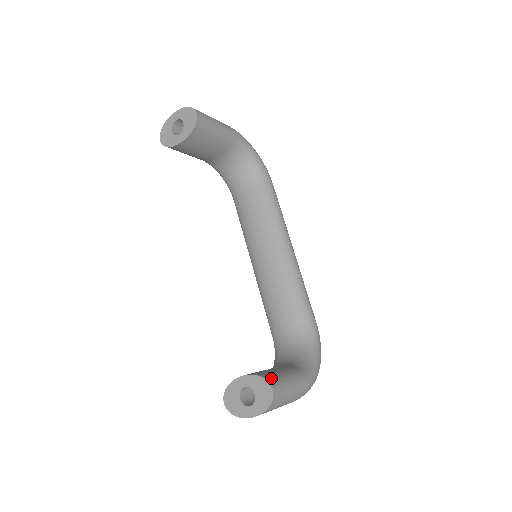
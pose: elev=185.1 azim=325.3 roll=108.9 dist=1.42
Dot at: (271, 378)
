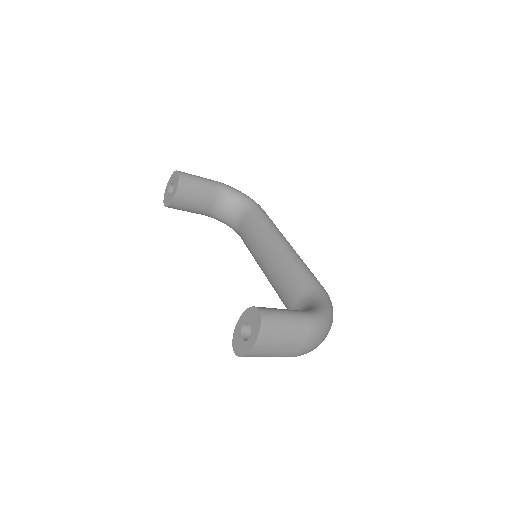
Dot at: (260, 307)
